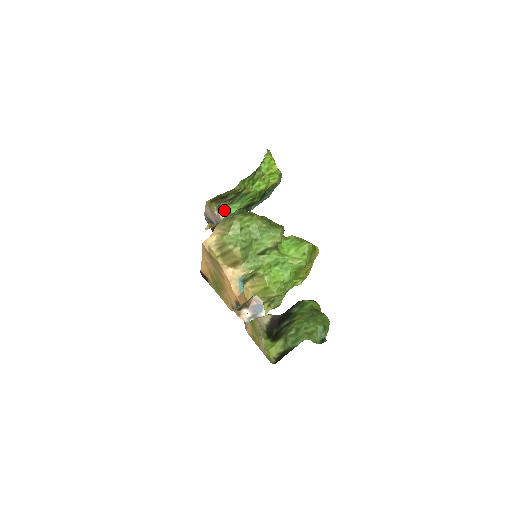
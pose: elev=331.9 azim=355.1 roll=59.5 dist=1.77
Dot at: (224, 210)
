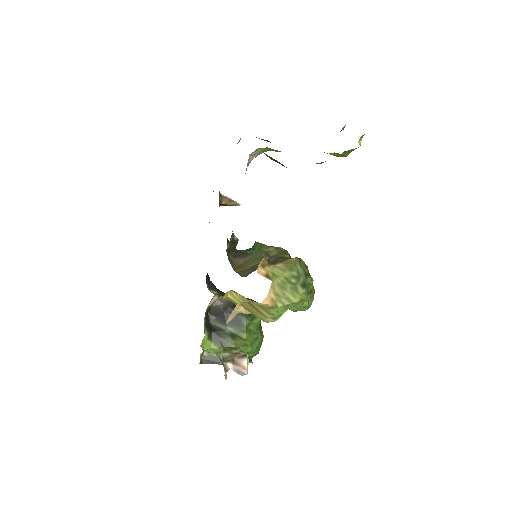
Dot at: (261, 148)
